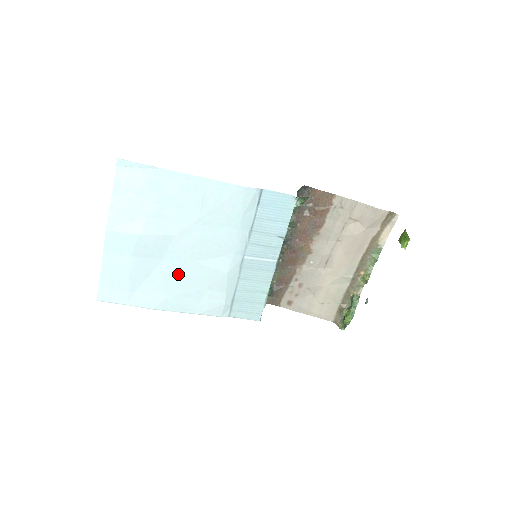
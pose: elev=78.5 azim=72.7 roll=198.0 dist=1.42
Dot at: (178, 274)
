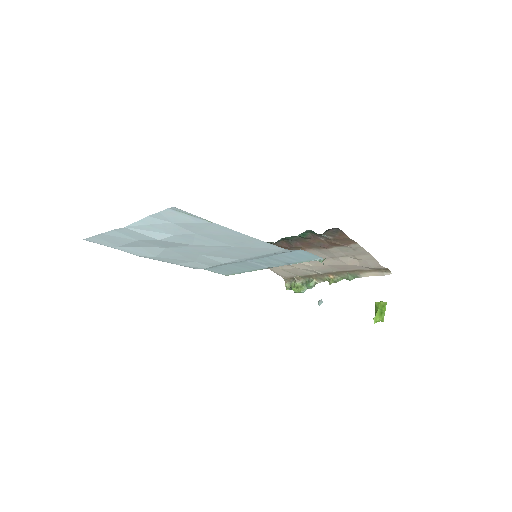
Dot at: (177, 253)
